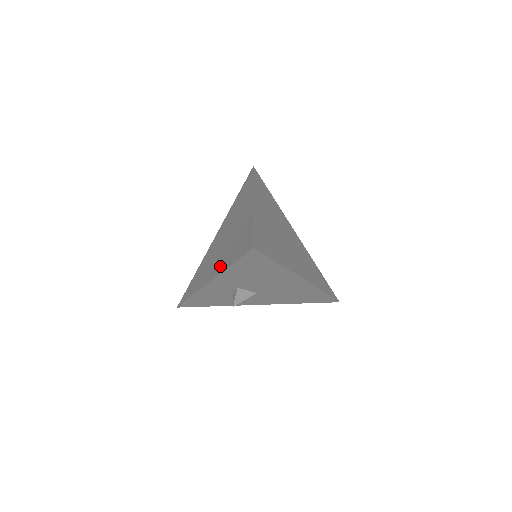
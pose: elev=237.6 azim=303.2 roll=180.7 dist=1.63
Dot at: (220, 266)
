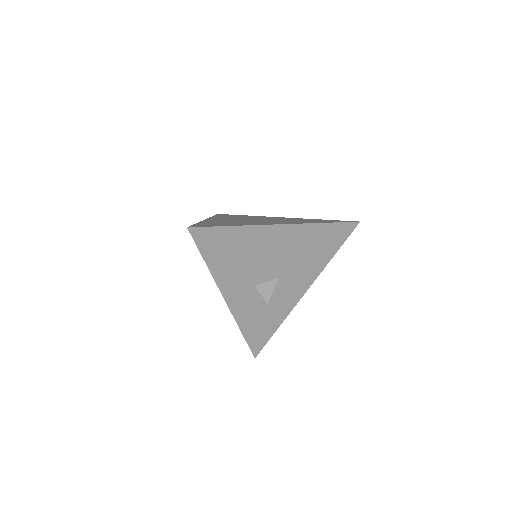
Dot at: occluded
